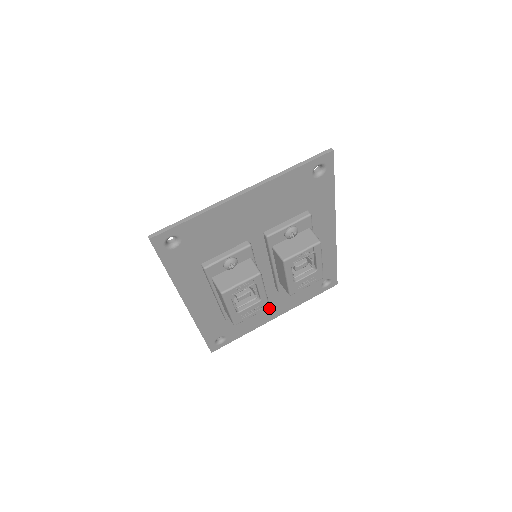
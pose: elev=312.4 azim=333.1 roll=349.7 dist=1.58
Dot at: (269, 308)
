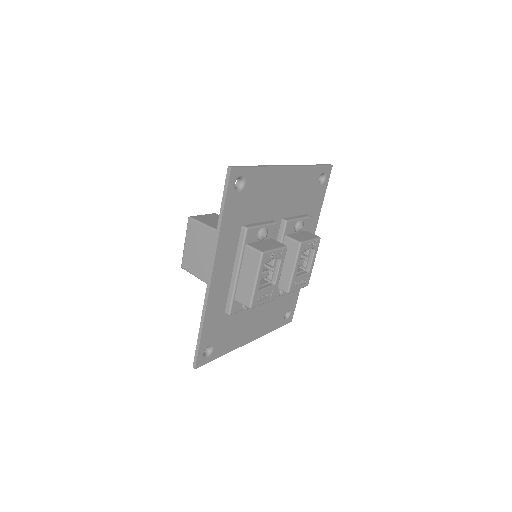
Dot at: (251, 324)
